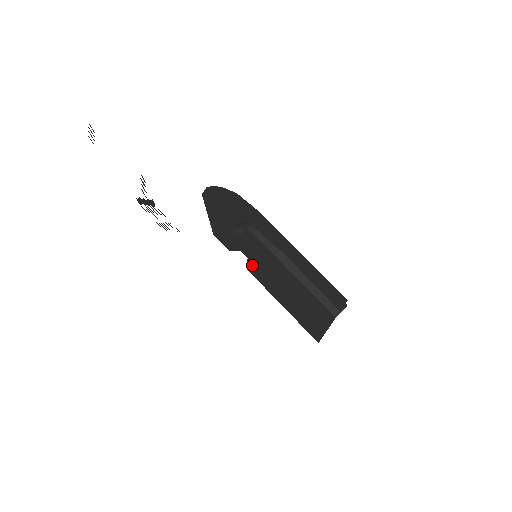
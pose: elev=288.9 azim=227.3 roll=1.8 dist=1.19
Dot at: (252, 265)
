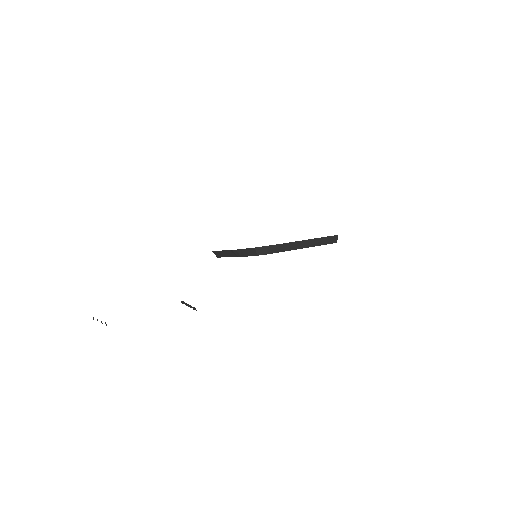
Dot at: occluded
